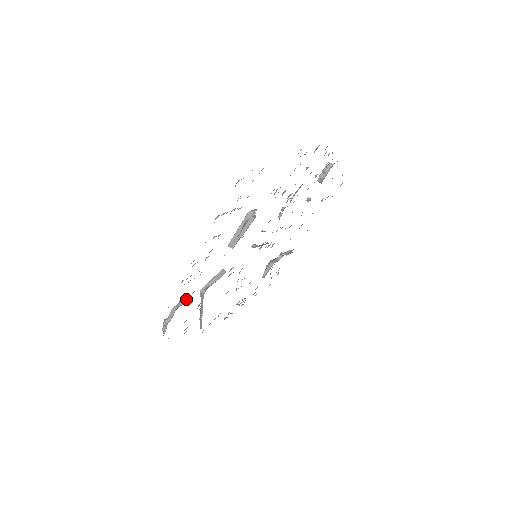
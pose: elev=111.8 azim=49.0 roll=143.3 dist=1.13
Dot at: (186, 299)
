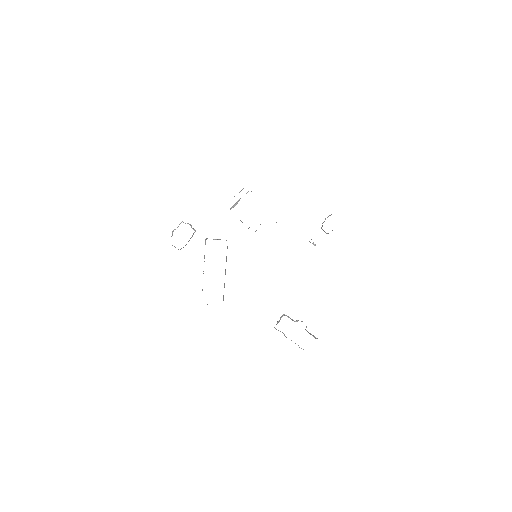
Dot at: occluded
